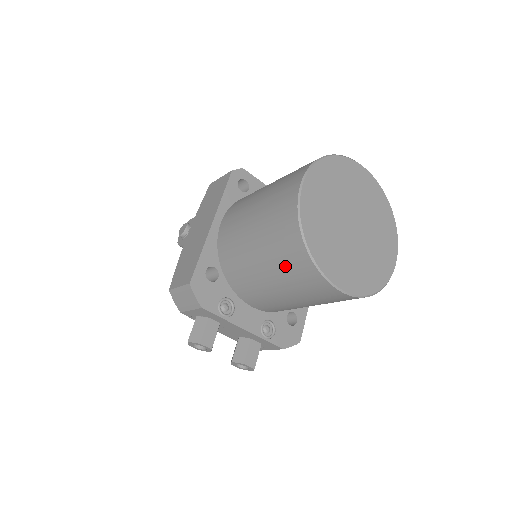
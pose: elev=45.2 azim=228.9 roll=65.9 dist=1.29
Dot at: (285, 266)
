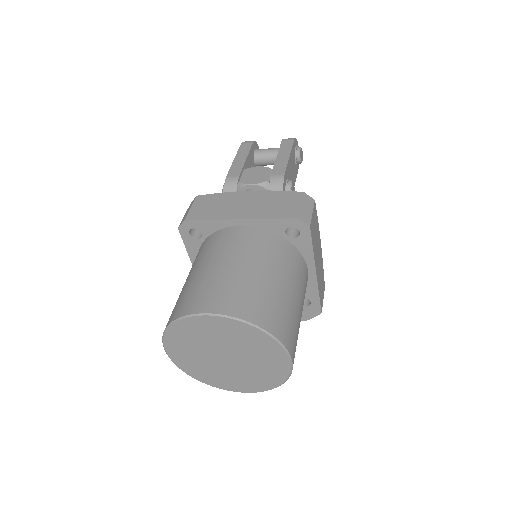
Dot at: occluded
